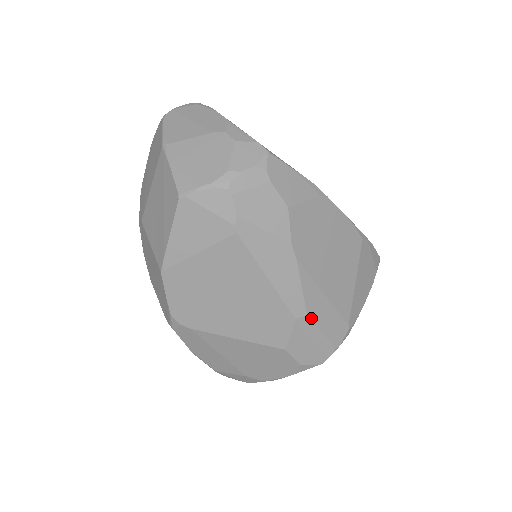
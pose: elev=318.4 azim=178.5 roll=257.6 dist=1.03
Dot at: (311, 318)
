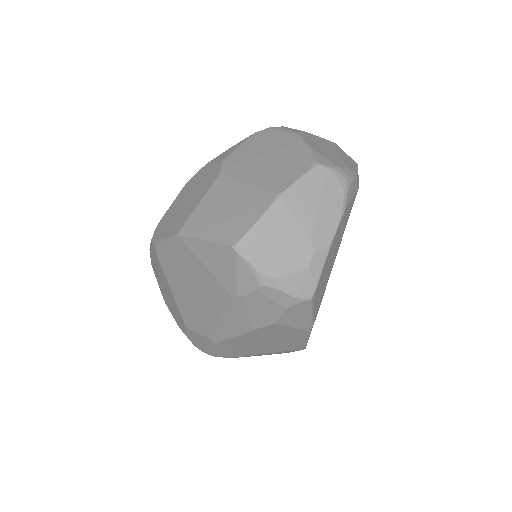
Dot at: (215, 344)
